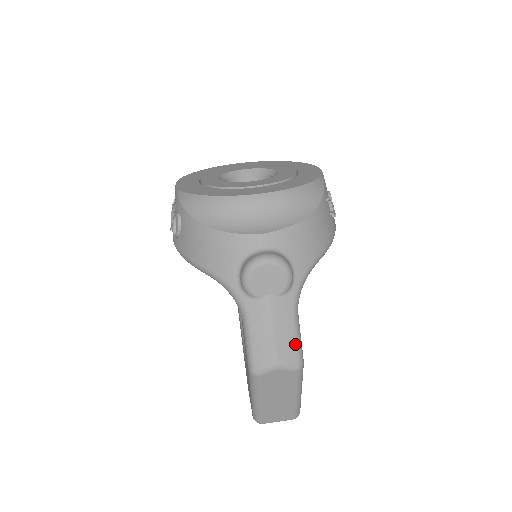
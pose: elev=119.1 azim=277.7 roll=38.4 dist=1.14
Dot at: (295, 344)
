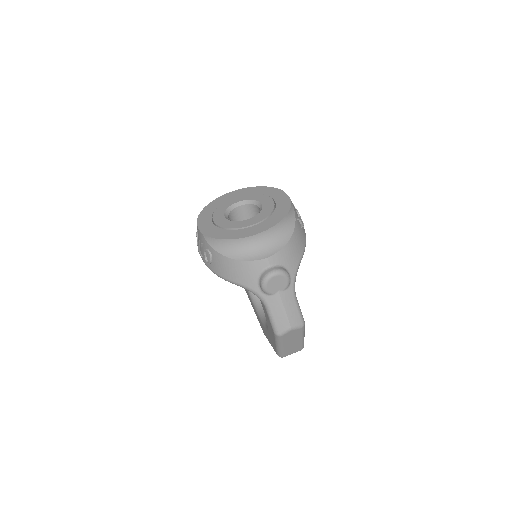
Dot at: (298, 314)
